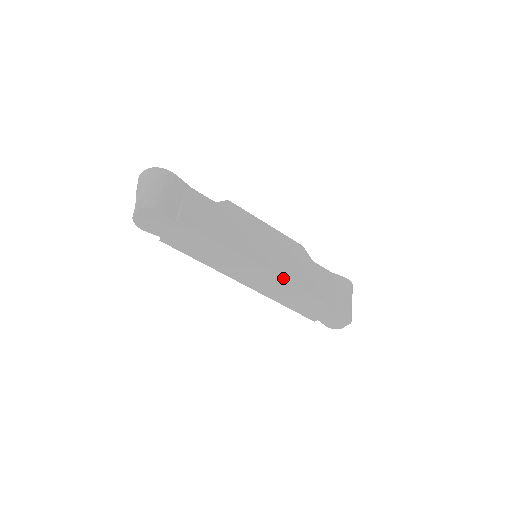
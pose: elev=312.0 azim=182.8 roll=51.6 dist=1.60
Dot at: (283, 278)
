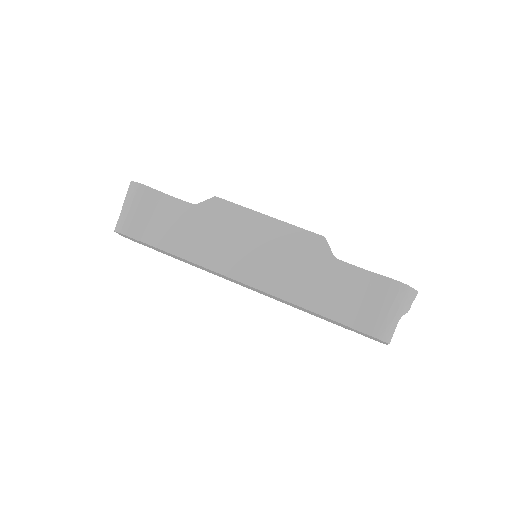
Dot at: (265, 292)
